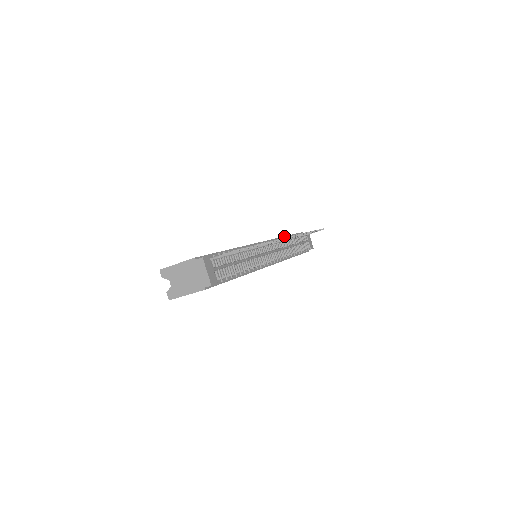
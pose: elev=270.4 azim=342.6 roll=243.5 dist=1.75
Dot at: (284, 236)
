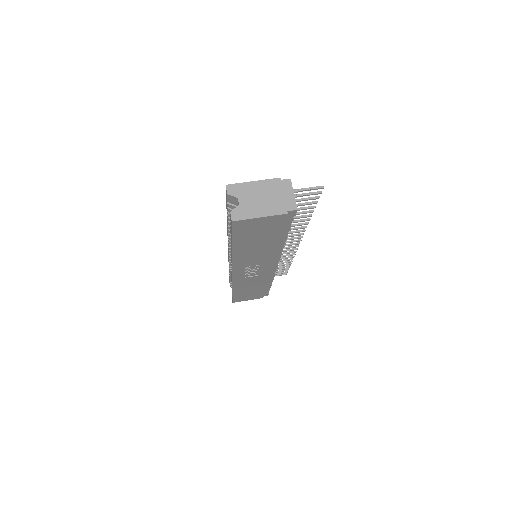
Dot at: occluded
